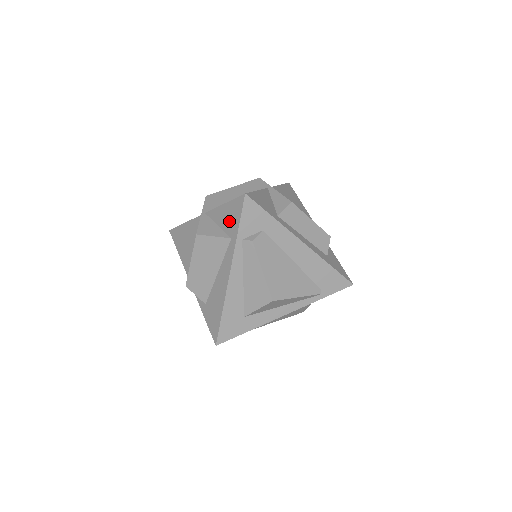
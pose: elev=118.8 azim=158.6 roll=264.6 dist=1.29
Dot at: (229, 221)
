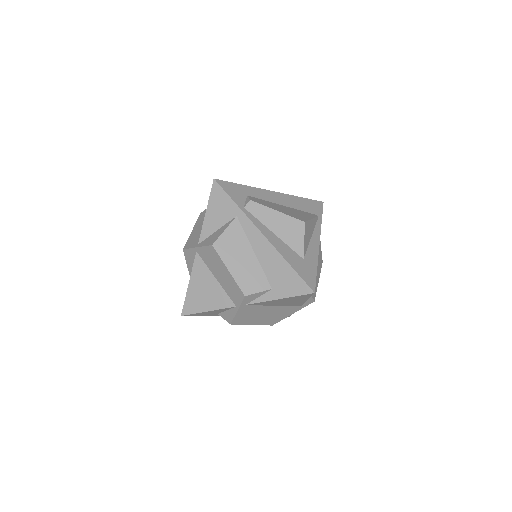
Dot at: (222, 211)
